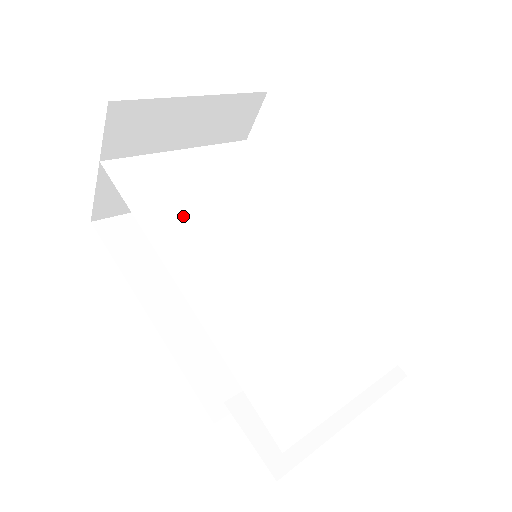
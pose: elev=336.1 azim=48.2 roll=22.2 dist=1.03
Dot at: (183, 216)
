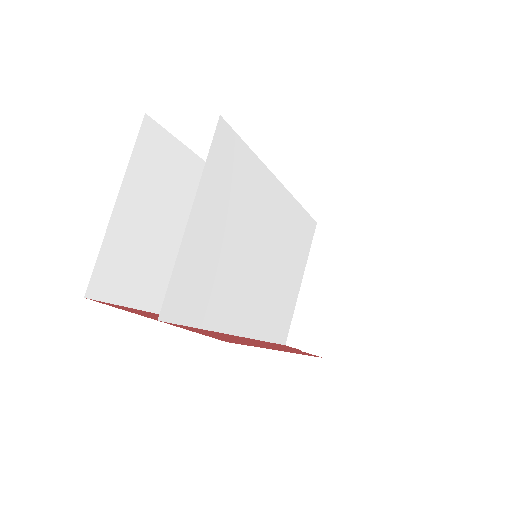
Dot at: (221, 287)
